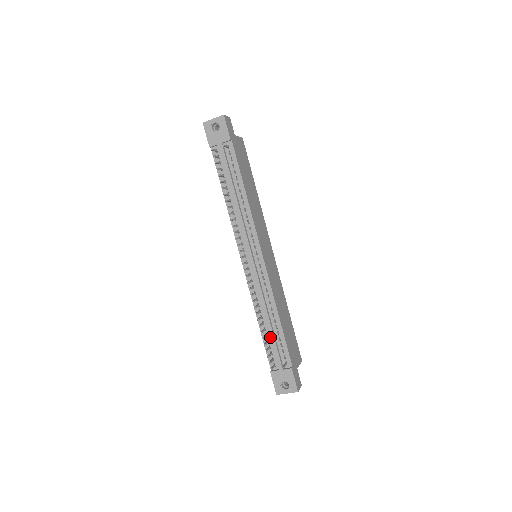
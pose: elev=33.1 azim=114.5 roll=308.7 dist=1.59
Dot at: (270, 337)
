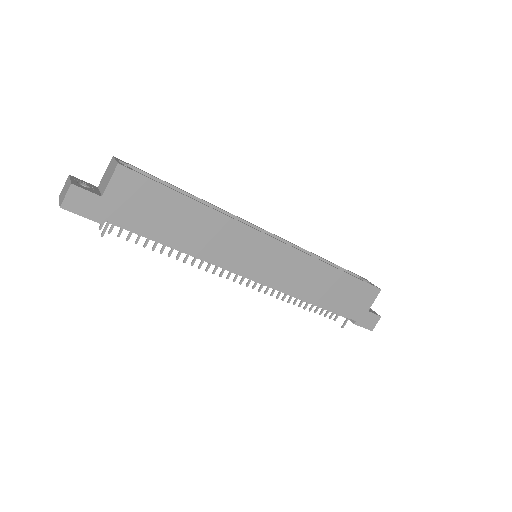
Dot at: (318, 306)
